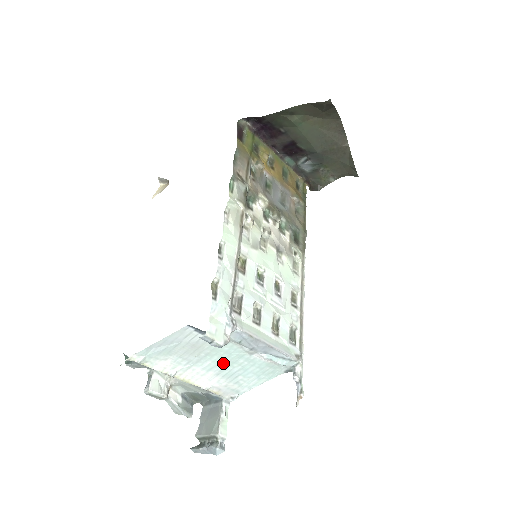
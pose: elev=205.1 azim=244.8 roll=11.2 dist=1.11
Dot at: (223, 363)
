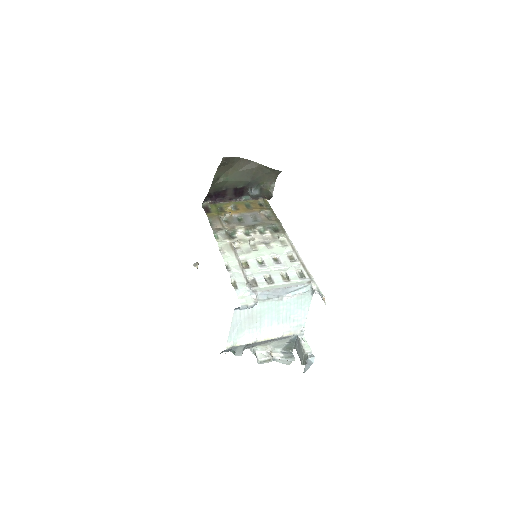
Dot at: (274, 316)
